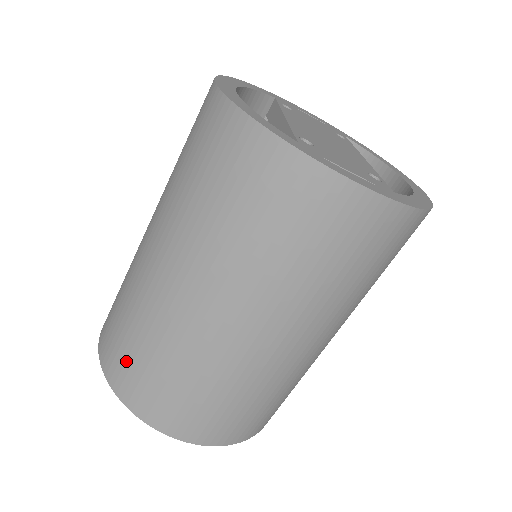
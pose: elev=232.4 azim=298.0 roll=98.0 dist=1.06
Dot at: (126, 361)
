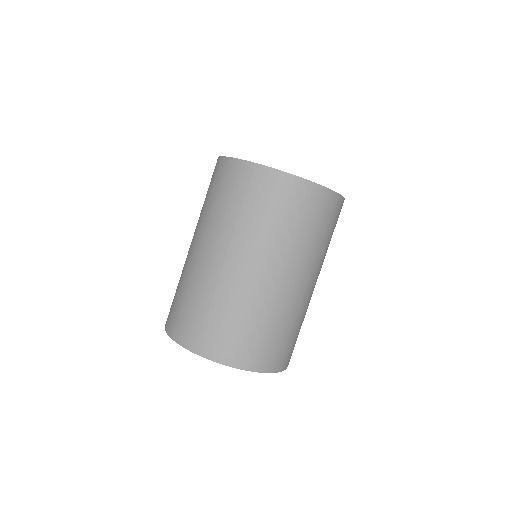
Dot at: (182, 316)
